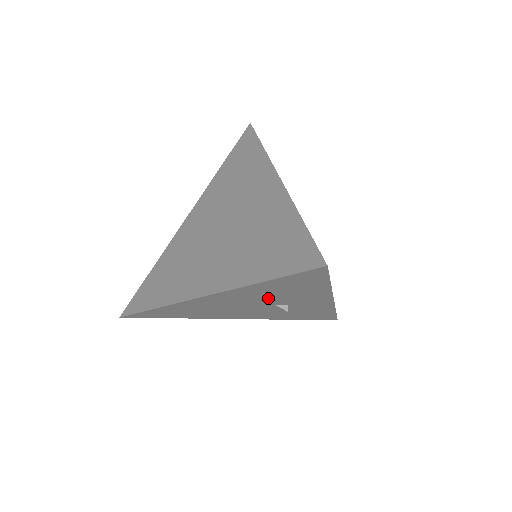
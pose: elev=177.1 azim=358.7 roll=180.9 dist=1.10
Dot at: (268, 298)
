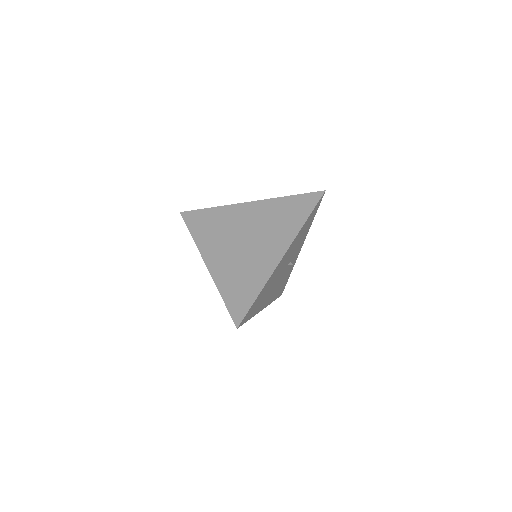
Dot at: (293, 251)
